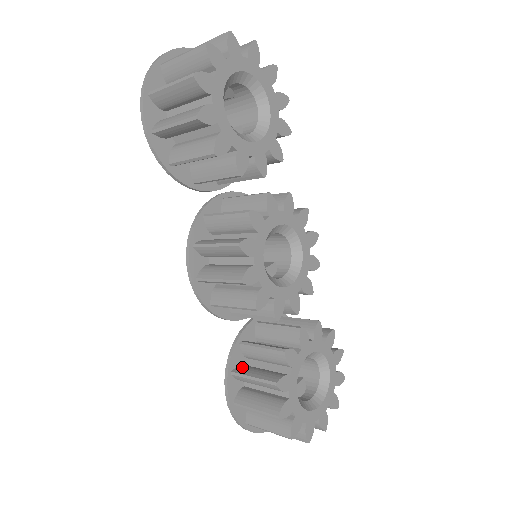
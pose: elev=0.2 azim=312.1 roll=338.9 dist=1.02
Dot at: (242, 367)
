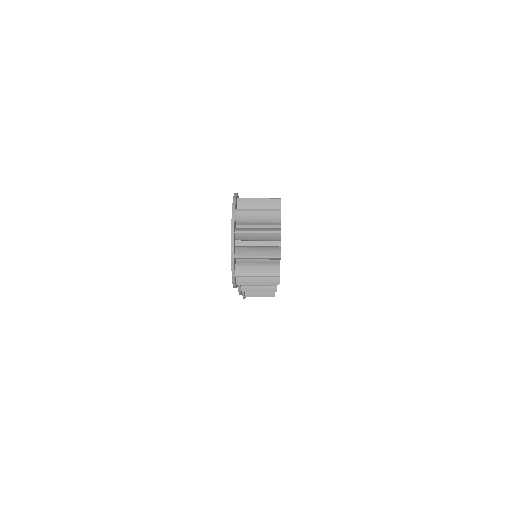
Dot at: occluded
